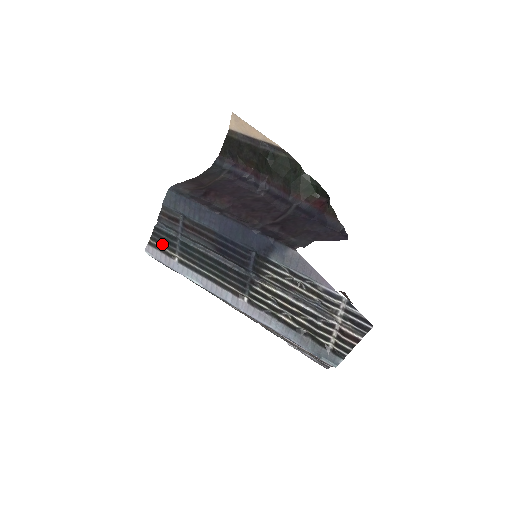
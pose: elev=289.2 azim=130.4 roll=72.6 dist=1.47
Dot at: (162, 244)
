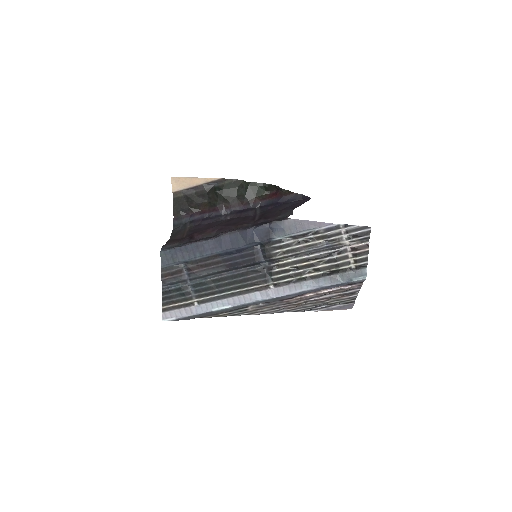
Dot at: (176, 301)
